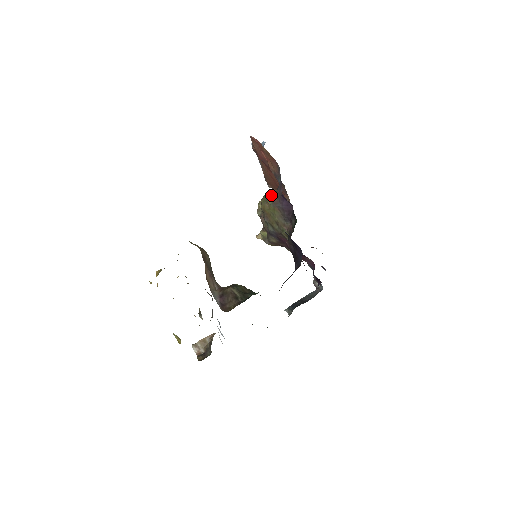
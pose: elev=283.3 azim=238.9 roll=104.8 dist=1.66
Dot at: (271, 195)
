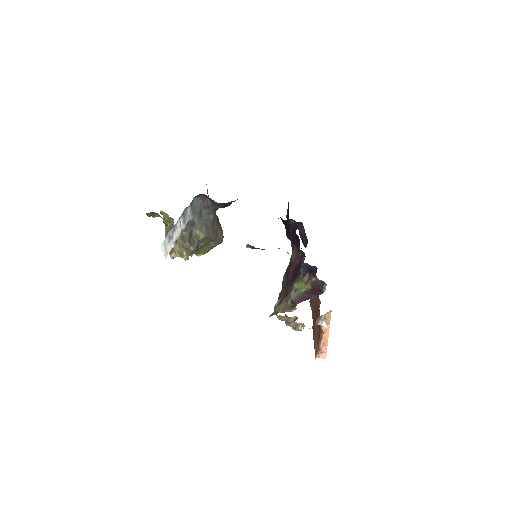
Dot at: occluded
